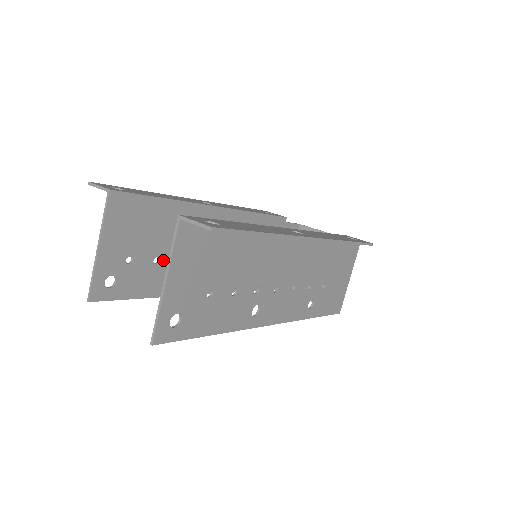
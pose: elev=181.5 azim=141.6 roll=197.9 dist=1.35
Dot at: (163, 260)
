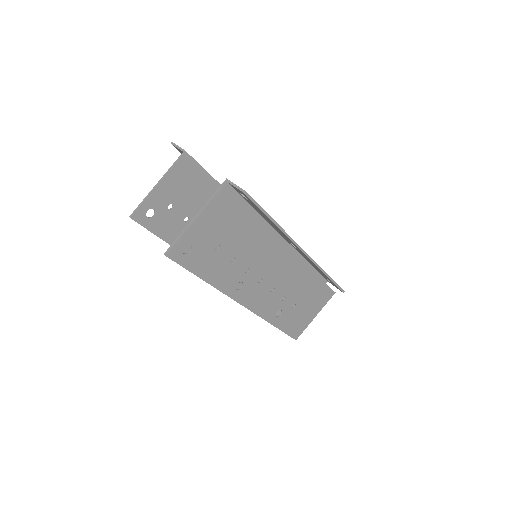
Dot at: occluded
